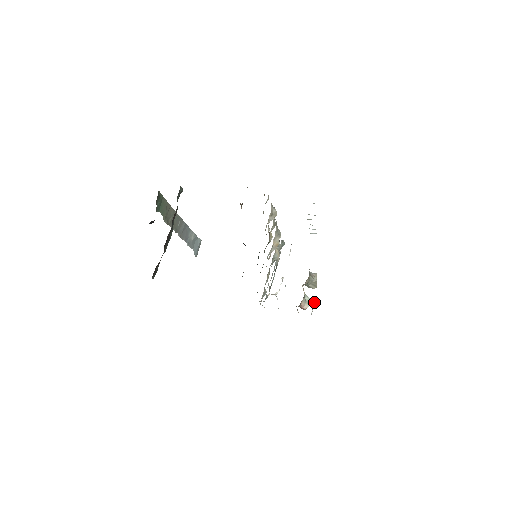
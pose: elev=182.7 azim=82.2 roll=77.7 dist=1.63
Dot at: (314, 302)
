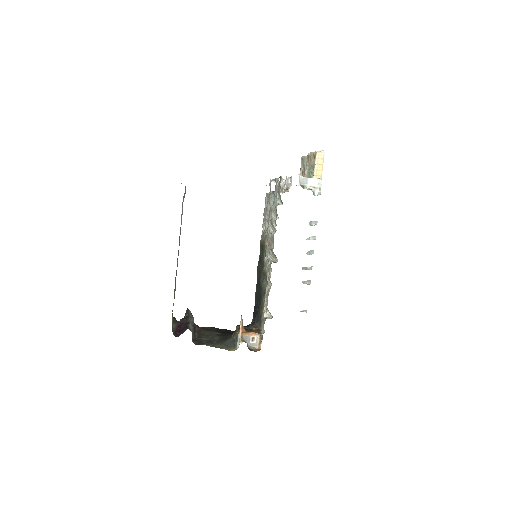
Dot at: occluded
